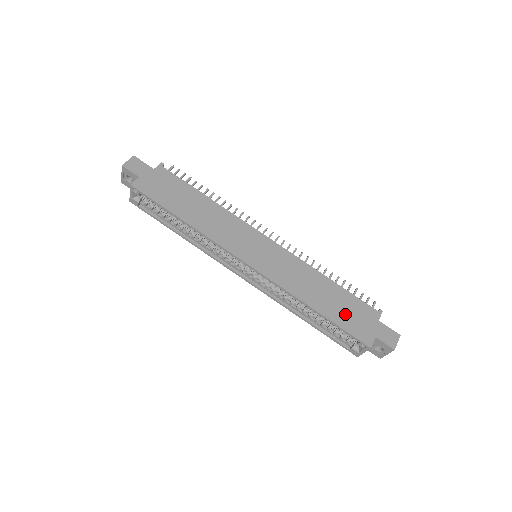
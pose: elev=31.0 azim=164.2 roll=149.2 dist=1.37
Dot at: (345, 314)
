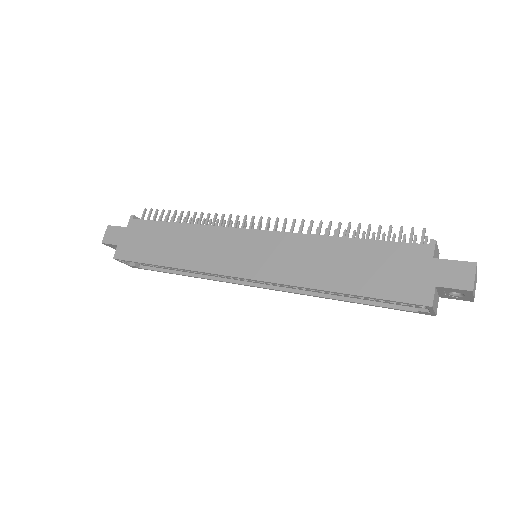
Dot at: (379, 276)
